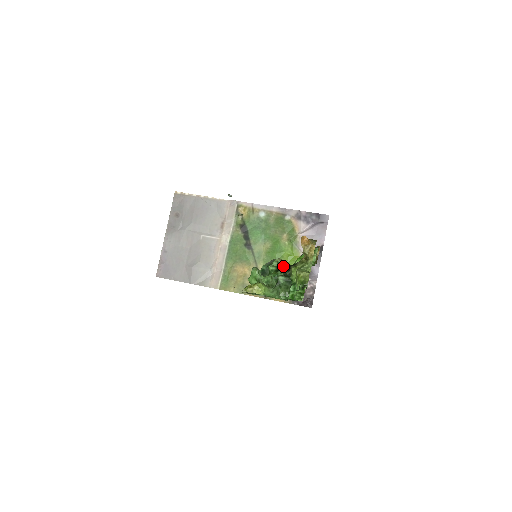
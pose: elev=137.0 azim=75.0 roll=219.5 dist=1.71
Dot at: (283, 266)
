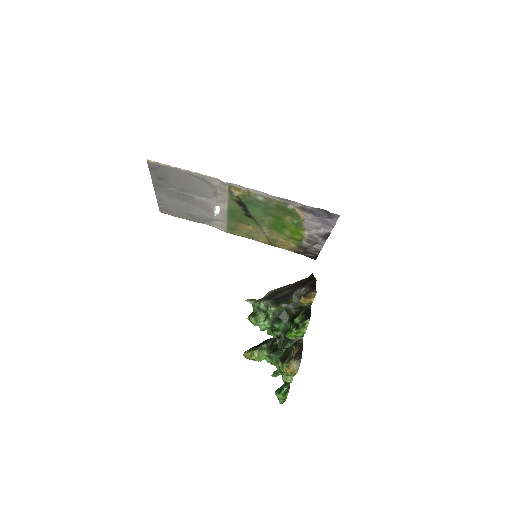
Dot at: (278, 312)
